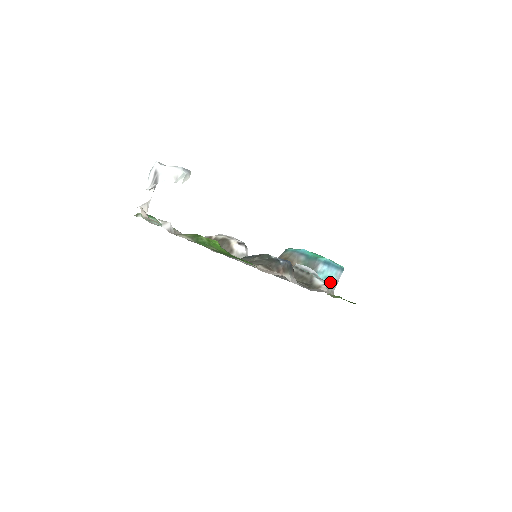
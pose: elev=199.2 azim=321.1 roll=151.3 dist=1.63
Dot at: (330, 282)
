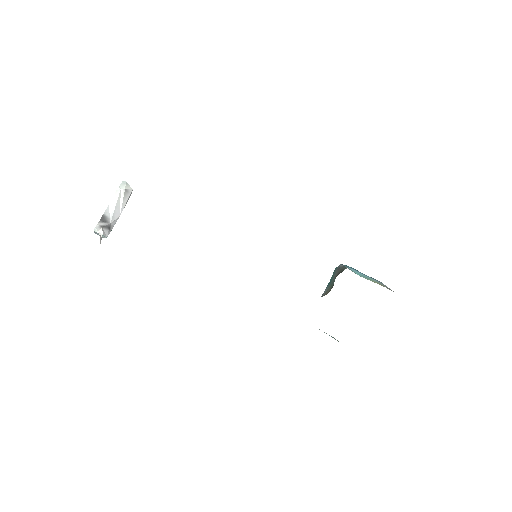
Dot at: occluded
